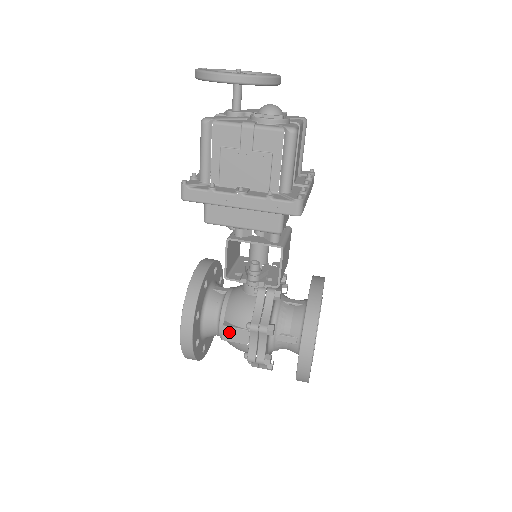
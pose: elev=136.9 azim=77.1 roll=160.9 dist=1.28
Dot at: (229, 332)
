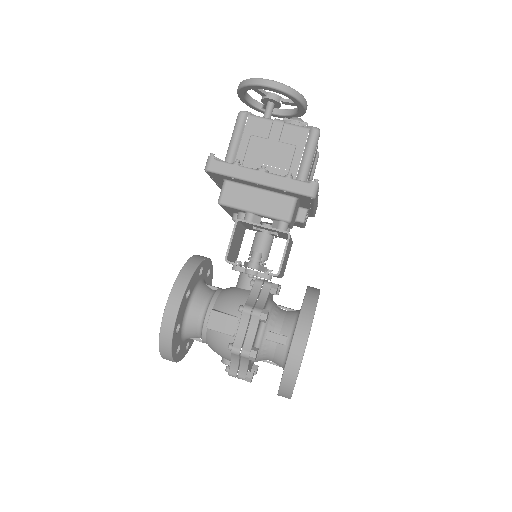
Dot at: (217, 318)
